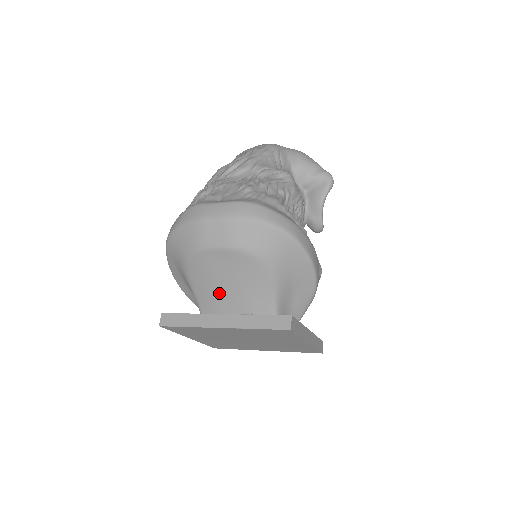
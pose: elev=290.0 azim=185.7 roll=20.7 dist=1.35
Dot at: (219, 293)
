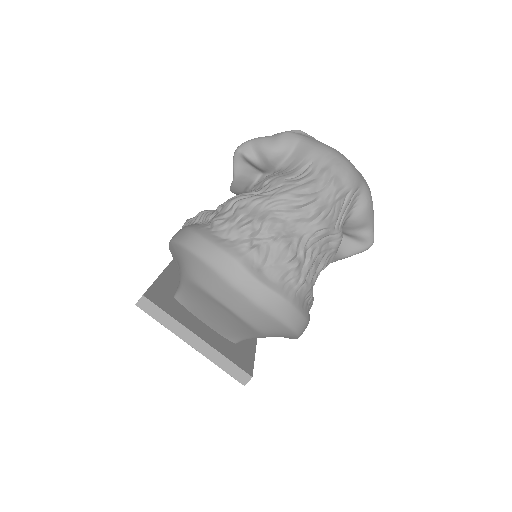
Dot at: (205, 310)
